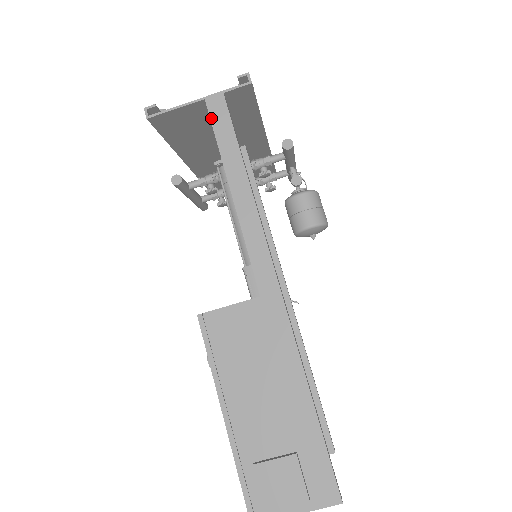
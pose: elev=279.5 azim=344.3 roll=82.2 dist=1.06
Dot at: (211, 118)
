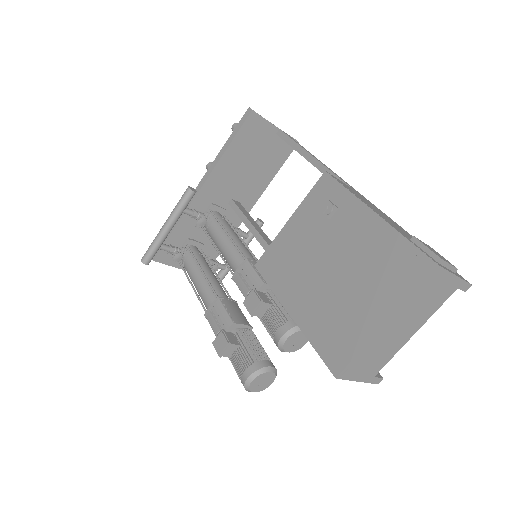
Dot at: (286, 134)
